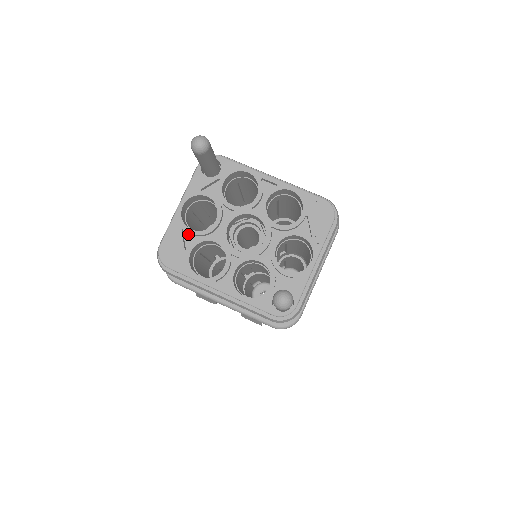
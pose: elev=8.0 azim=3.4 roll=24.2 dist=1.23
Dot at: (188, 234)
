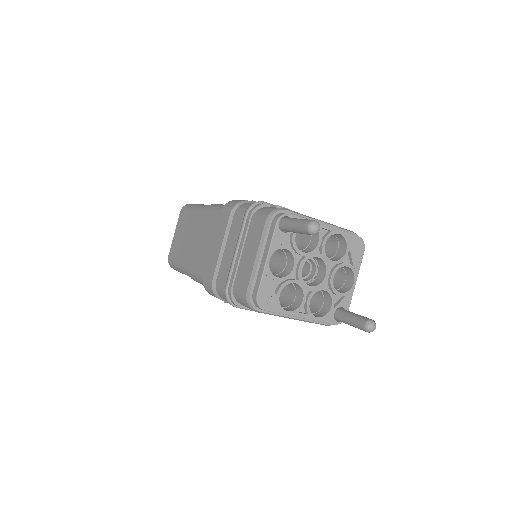
Dot at: (273, 280)
